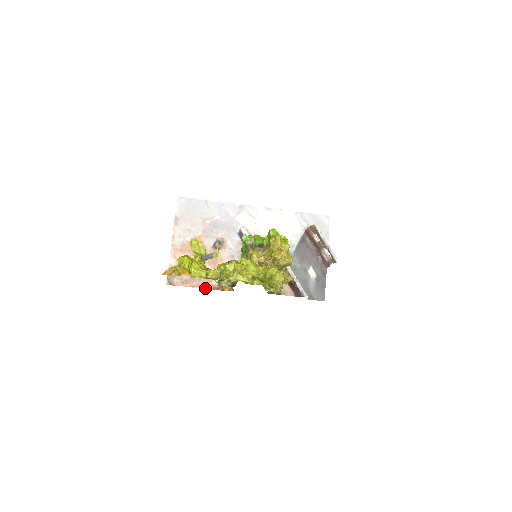
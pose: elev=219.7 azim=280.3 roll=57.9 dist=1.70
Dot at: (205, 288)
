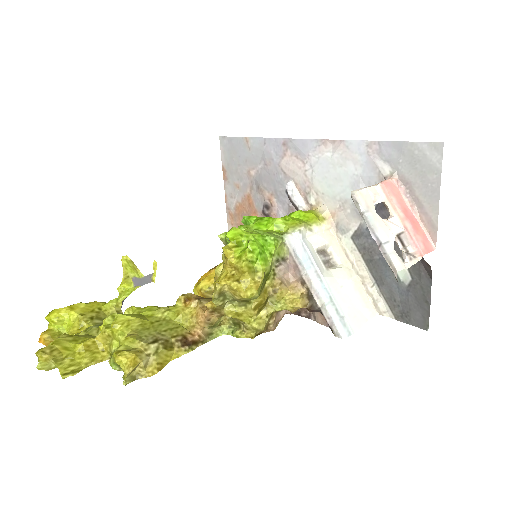
Dot at: occluded
